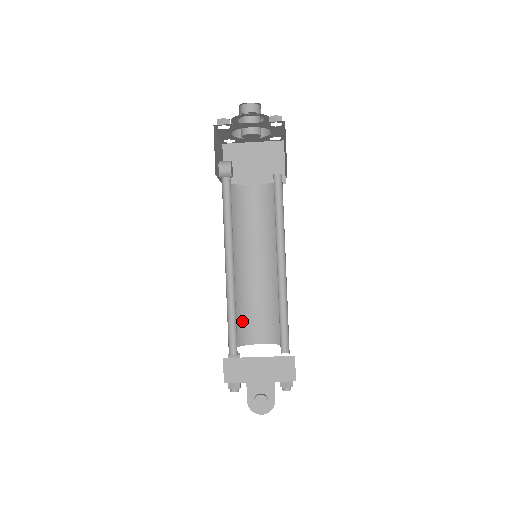
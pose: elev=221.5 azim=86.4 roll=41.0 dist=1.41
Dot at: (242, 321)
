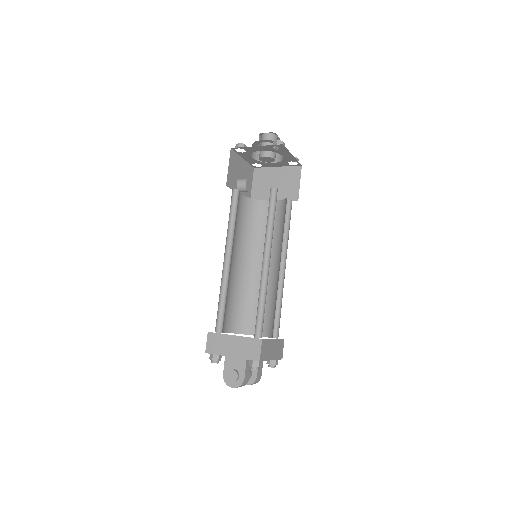
Dot at: (244, 313)
